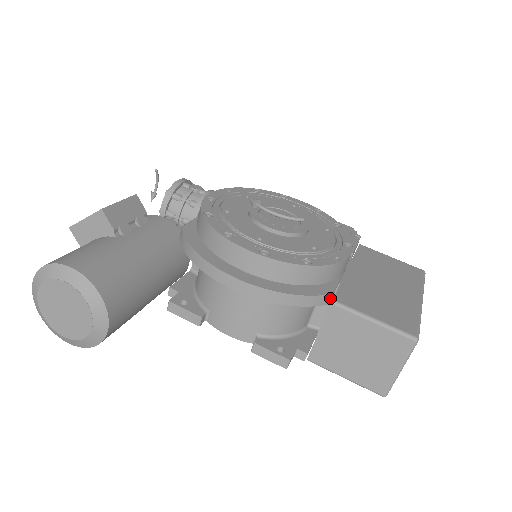
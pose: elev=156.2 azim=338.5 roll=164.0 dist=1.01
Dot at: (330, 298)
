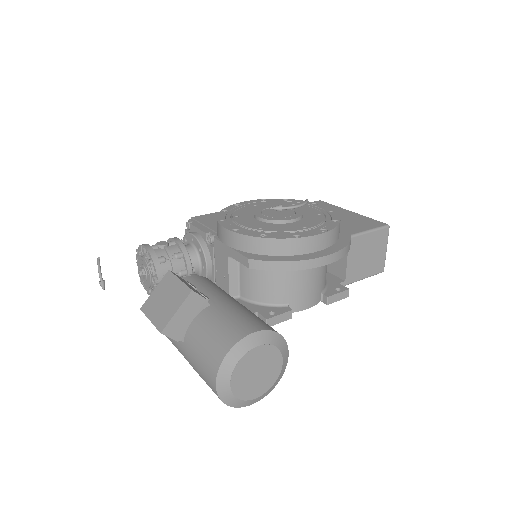
Dot at: occluded
